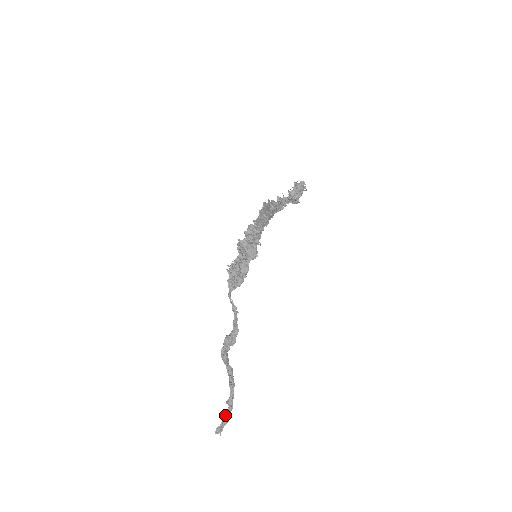
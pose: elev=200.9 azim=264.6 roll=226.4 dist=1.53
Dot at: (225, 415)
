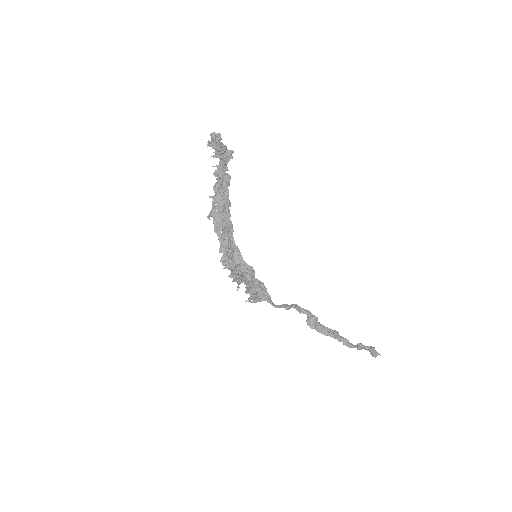
Dot at: (367, 350)
